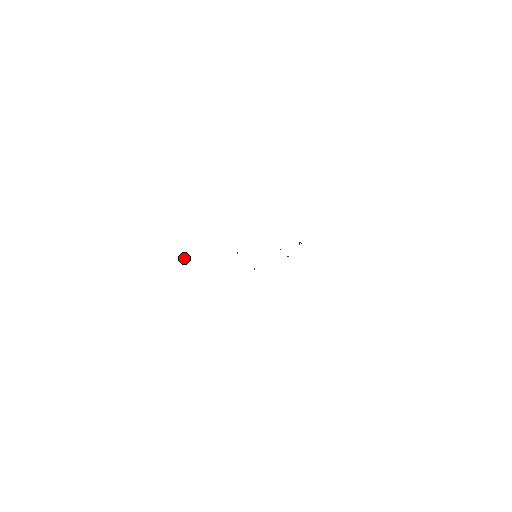
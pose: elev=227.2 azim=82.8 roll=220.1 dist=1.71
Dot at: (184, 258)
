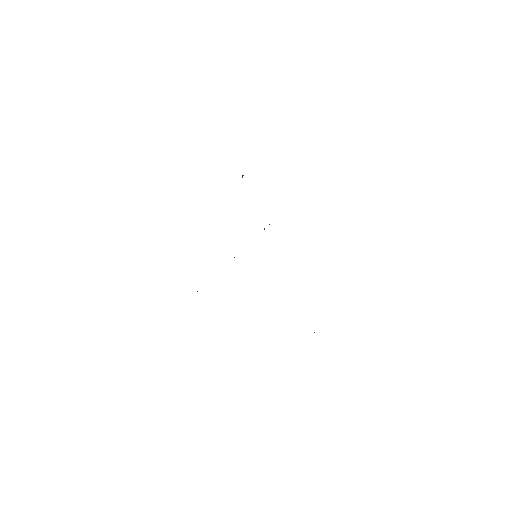
Dot at: occluded
